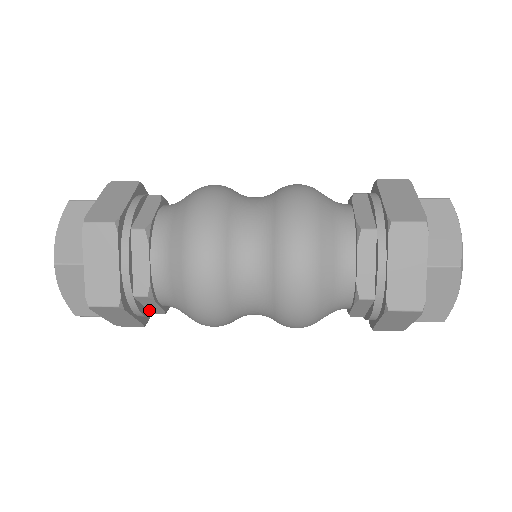
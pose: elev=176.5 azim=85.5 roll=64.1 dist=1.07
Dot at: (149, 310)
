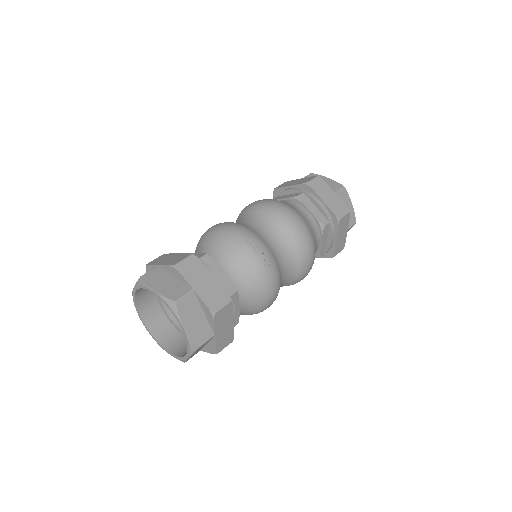
Dot at: occluded
